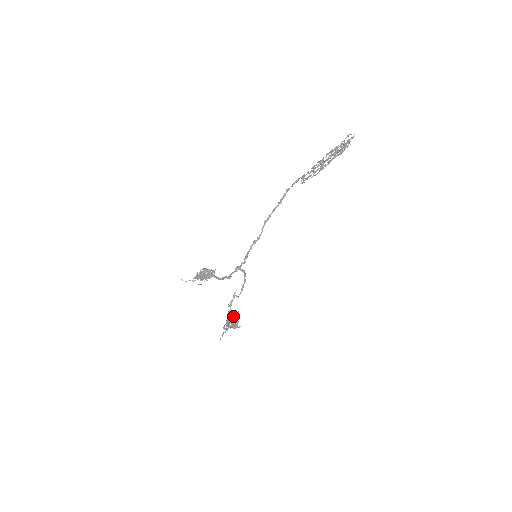
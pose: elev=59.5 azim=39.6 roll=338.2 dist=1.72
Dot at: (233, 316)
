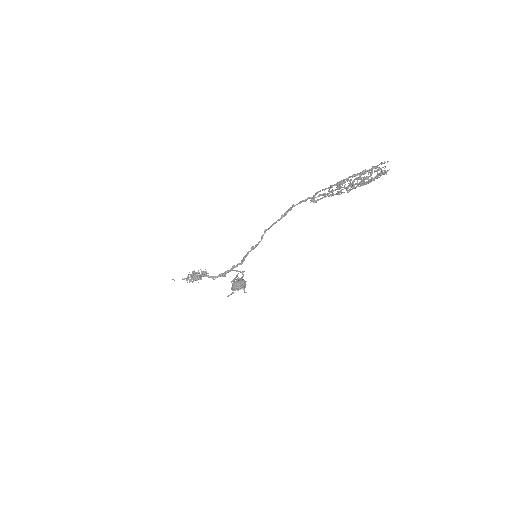
Dot at: (237, 288)
